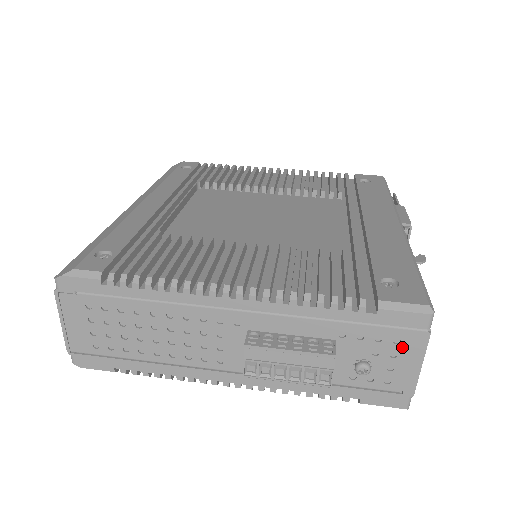
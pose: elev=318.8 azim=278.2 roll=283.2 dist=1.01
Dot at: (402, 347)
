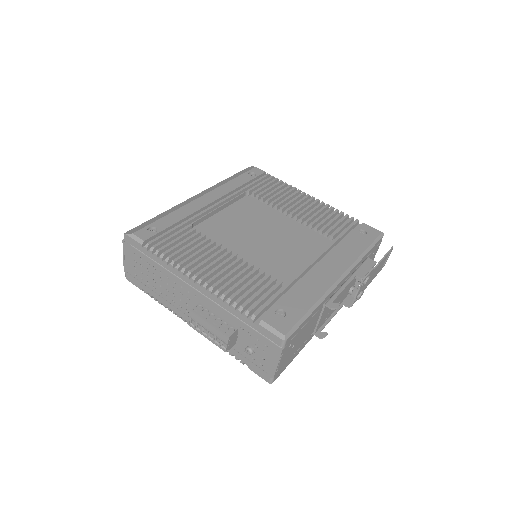
Dot at: (269, 350)
